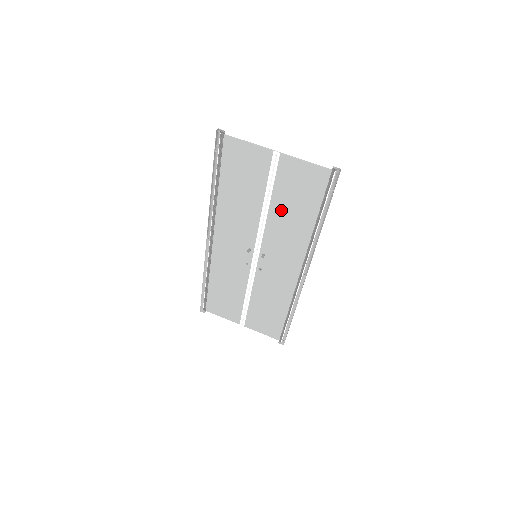
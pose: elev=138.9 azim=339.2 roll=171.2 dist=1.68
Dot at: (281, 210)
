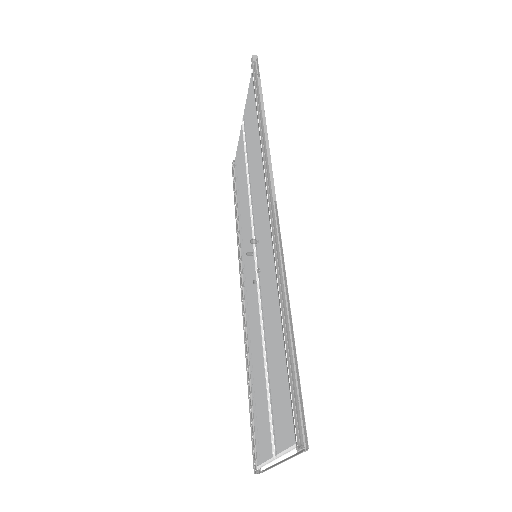
Dot at: (251, 162)
